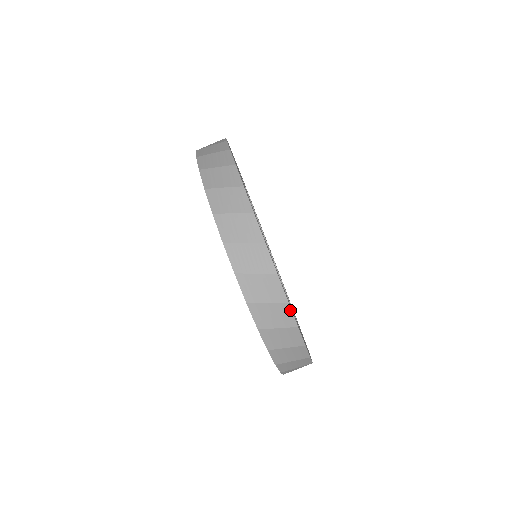
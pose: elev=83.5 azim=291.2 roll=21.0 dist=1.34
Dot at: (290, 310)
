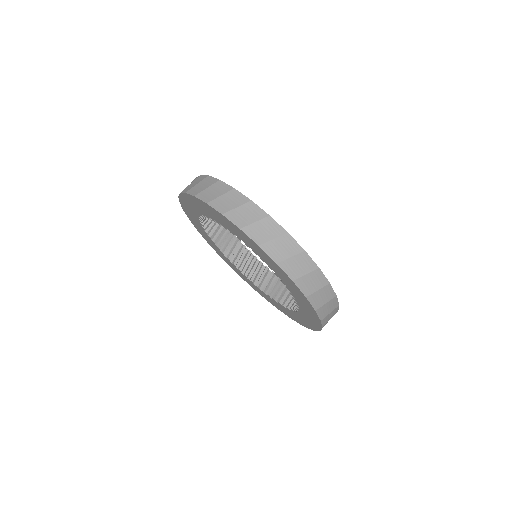
Dot at: (256, 205)
